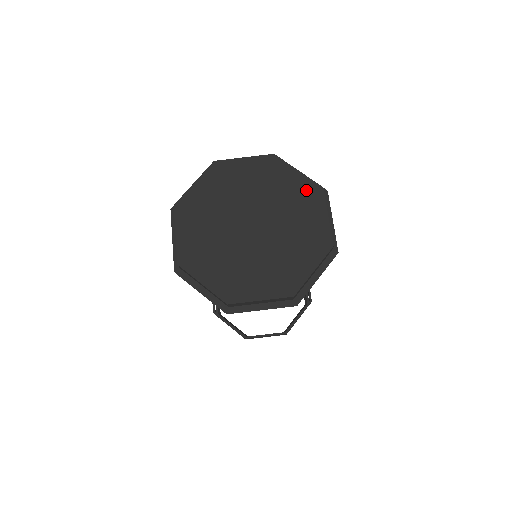
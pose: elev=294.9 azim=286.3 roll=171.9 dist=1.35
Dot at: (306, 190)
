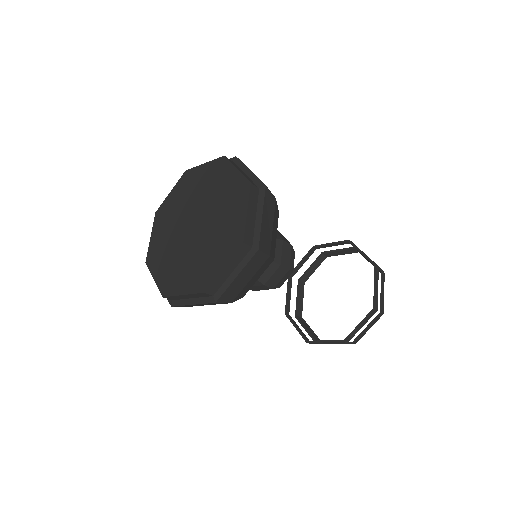
Dot at: (237, 187)
